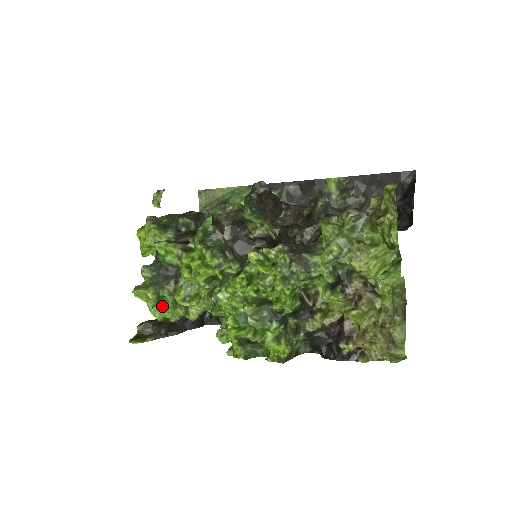
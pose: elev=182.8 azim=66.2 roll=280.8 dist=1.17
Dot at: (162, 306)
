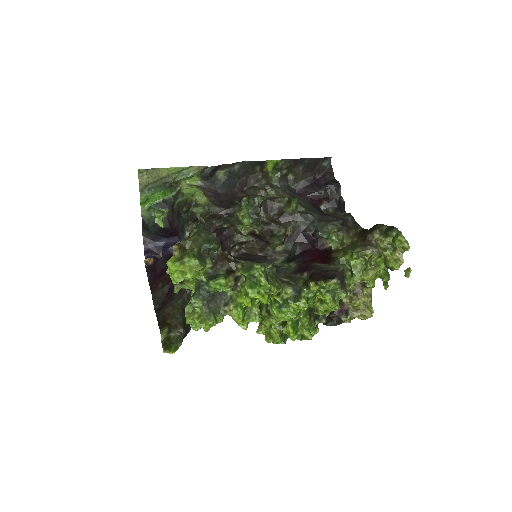
Dot at: occluded
